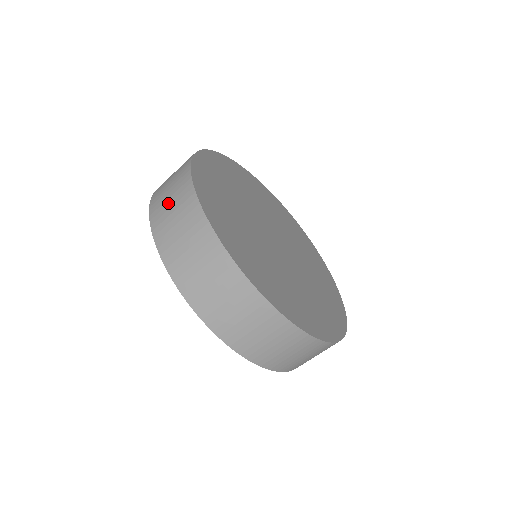
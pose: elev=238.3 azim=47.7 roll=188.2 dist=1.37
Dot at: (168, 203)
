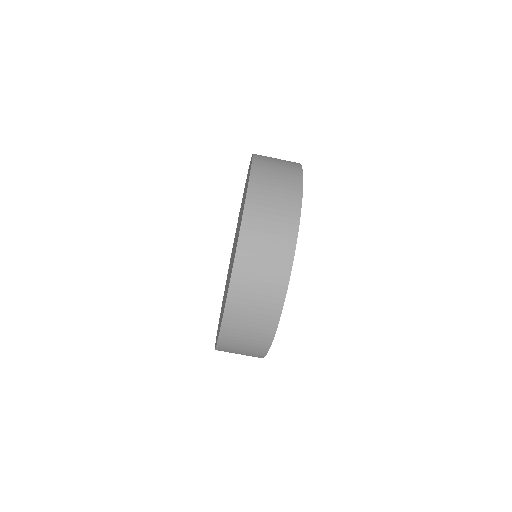
Dot at: occluded
